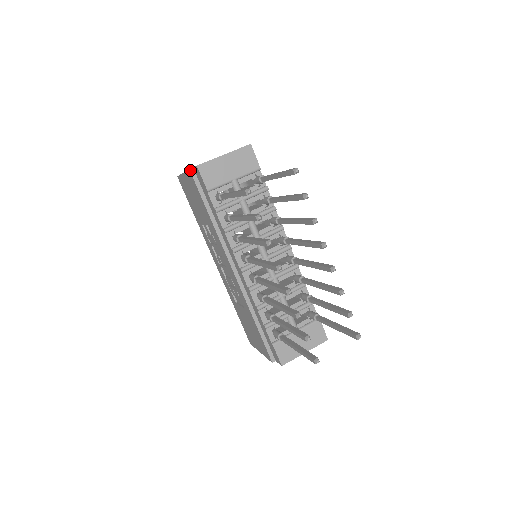
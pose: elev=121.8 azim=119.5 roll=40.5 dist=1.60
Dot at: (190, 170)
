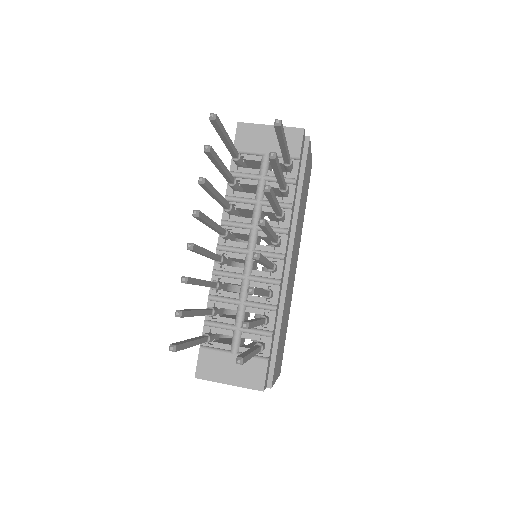
Dot at: occluded
